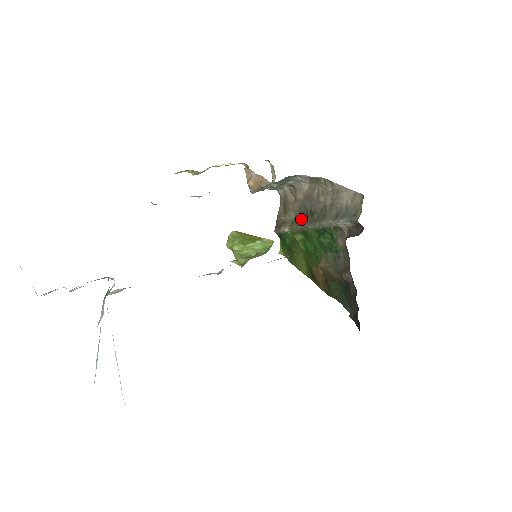
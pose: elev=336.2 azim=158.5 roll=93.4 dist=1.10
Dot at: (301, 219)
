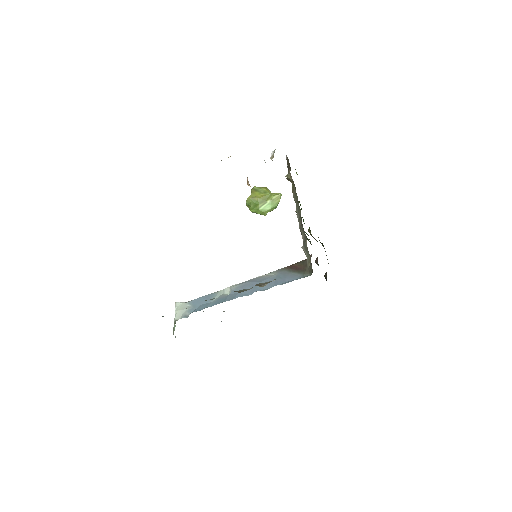
Dot at: (296, 193)
